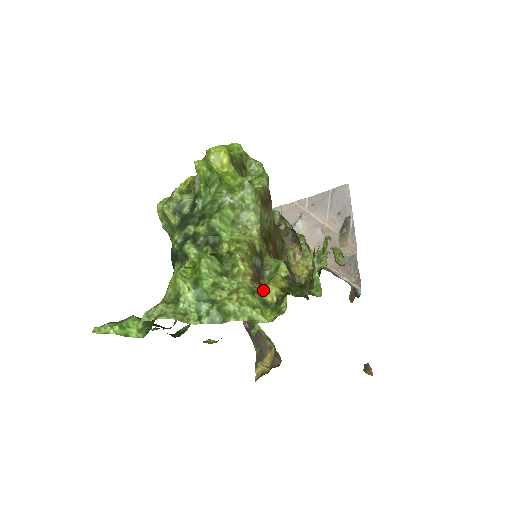
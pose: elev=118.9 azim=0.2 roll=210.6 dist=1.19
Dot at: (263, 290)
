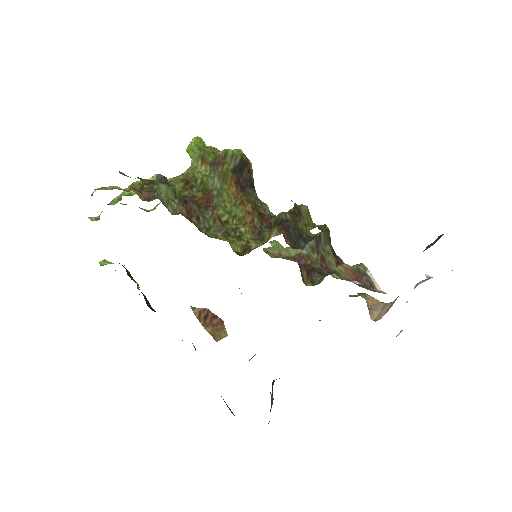
Dot at: occluded
